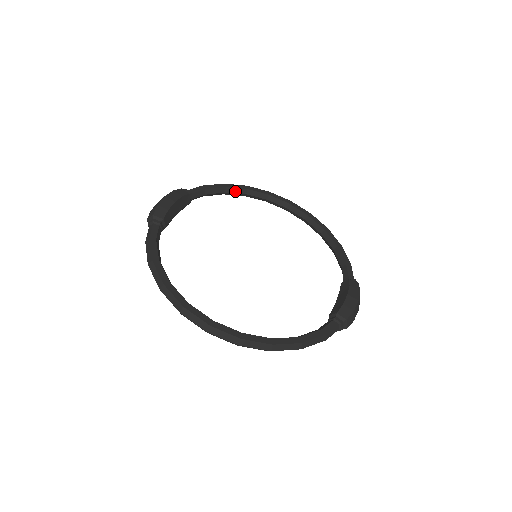
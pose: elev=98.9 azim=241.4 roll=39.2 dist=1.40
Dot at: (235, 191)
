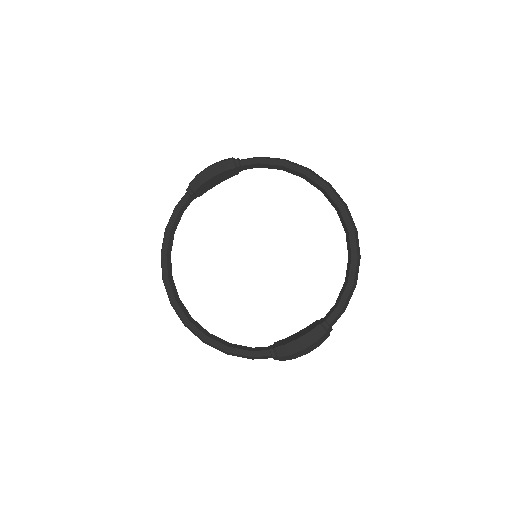
Dot at: (292, 172)
